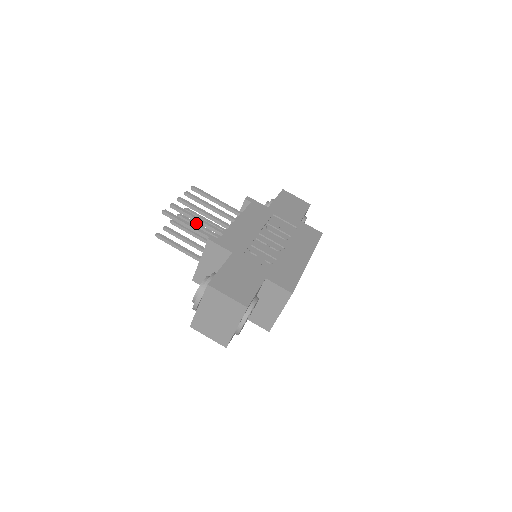
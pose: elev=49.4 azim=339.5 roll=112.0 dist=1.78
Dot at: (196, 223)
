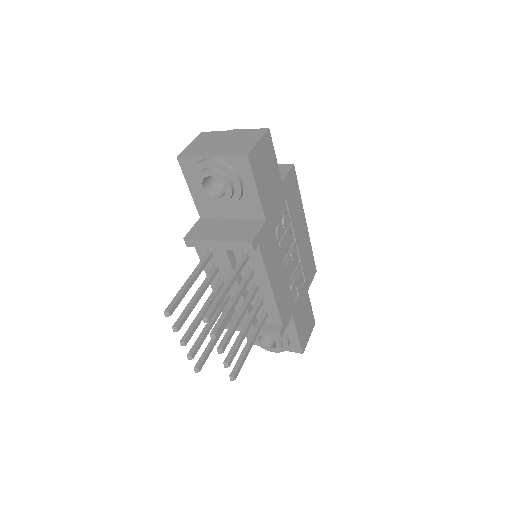
Dot at: (192, 307)
